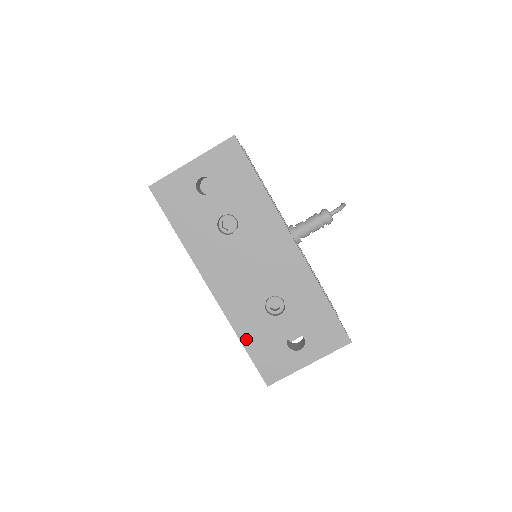
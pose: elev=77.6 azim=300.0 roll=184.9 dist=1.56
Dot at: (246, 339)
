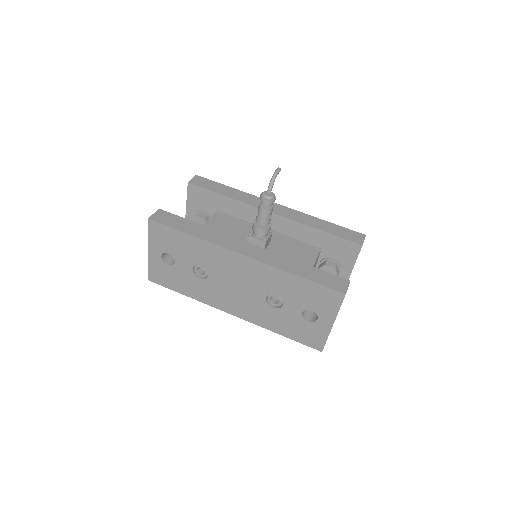
Dot at: (280, 331)
